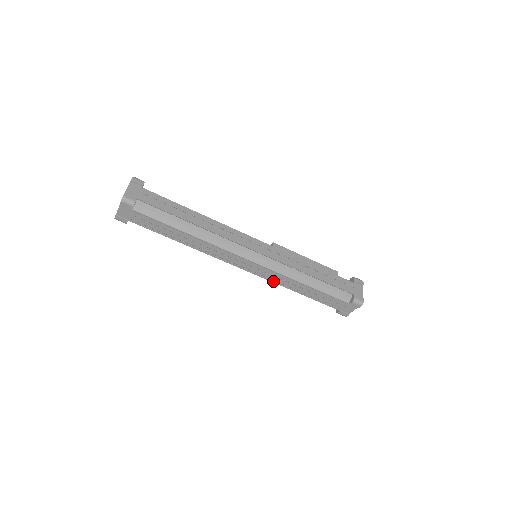
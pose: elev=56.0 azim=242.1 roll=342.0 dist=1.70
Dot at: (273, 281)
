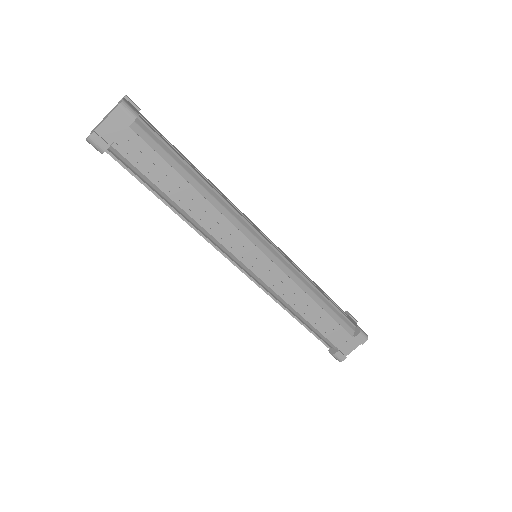
Dot at: (277, 291)
